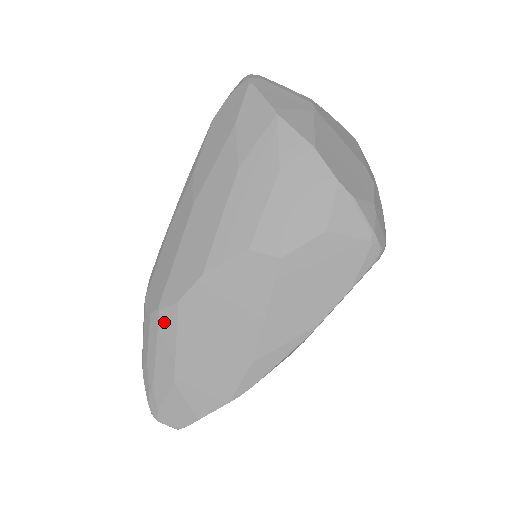
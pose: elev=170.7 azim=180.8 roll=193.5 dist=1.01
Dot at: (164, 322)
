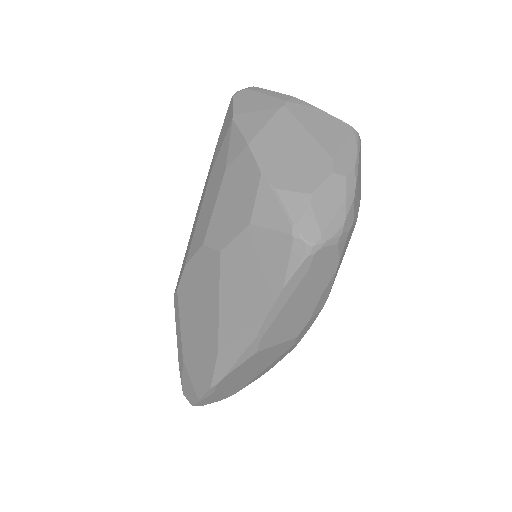
Dot at: (176, 307)
